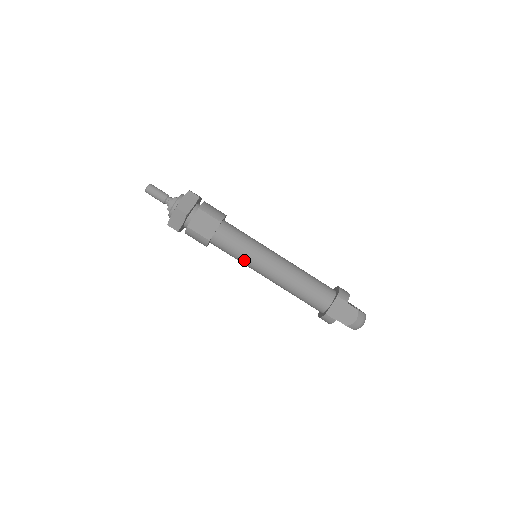
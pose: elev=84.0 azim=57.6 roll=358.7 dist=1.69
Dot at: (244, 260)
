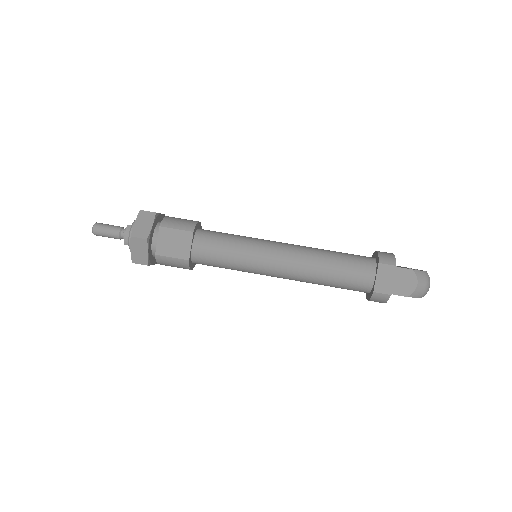
Dot at: (242, 267)
